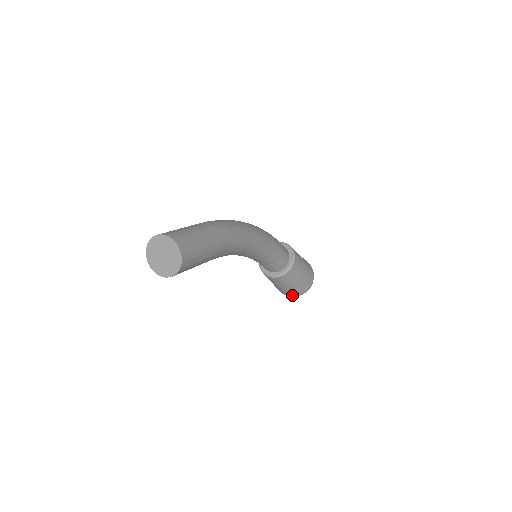
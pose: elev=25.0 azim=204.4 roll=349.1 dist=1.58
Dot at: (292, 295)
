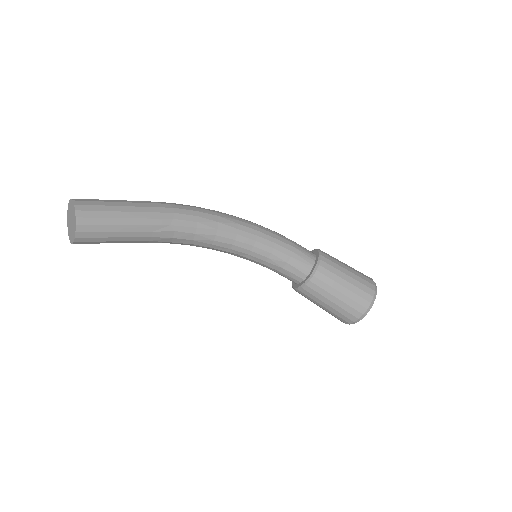
Dot at: (350, 319)
